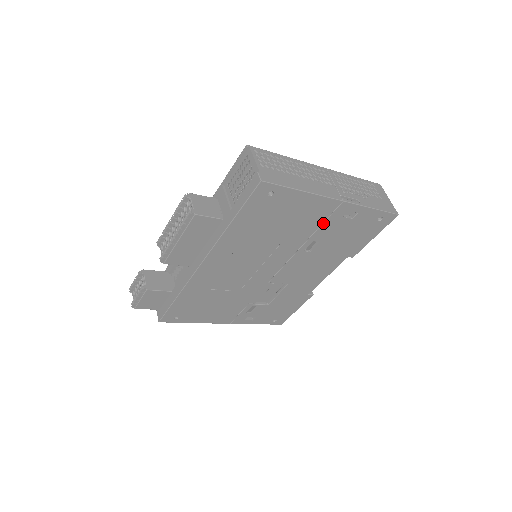
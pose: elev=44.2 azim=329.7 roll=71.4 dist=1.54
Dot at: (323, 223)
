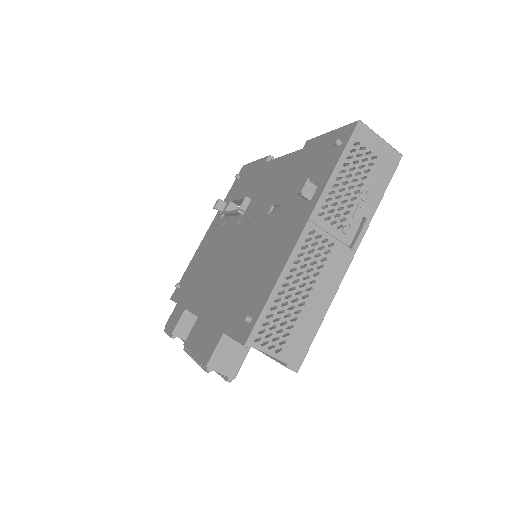
Dot at: occluded
